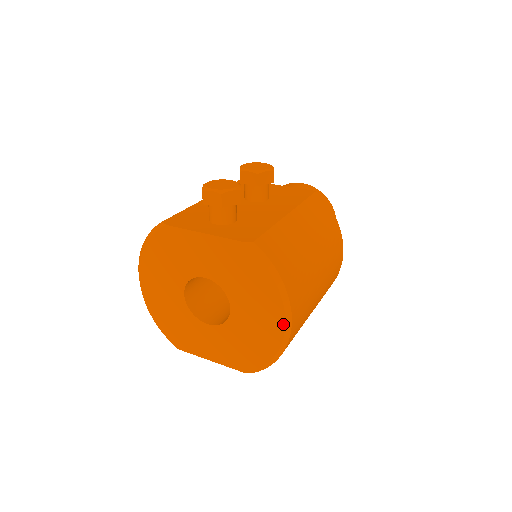
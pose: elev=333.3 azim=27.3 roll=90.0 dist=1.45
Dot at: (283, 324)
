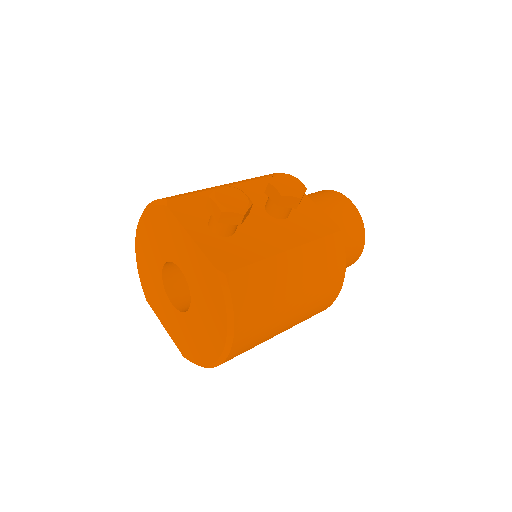
Dot at: (221, 351)
